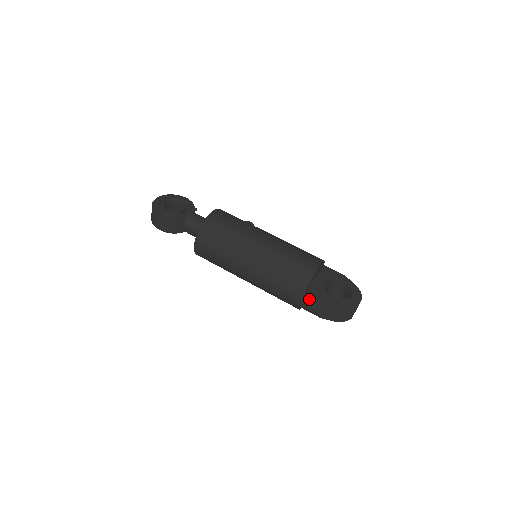
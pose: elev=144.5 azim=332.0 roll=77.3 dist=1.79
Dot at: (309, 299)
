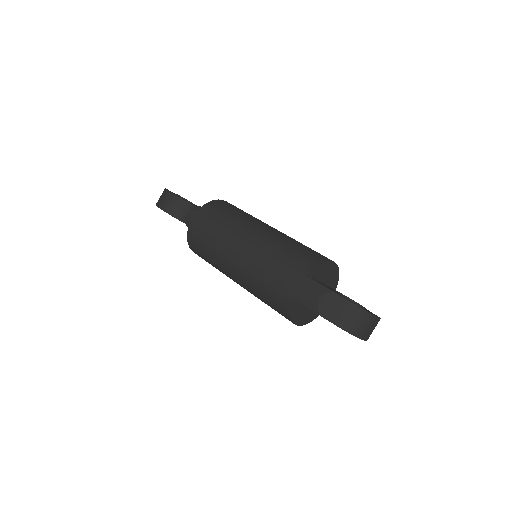
Dot at: (311, 282)
